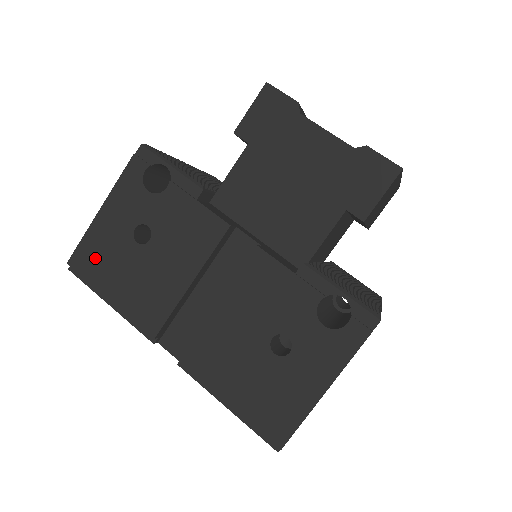
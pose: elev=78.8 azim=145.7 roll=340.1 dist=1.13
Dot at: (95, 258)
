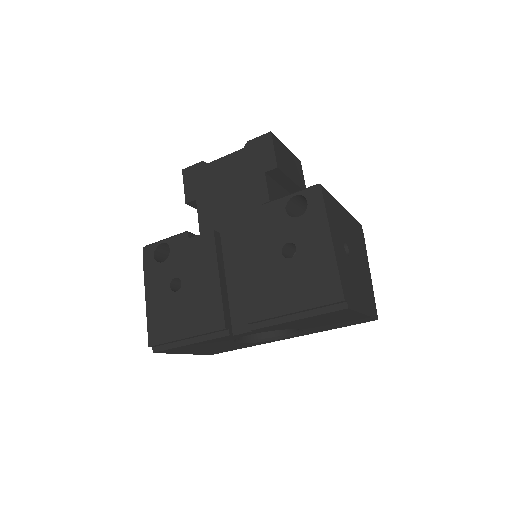
Dot at: (161, 326)
